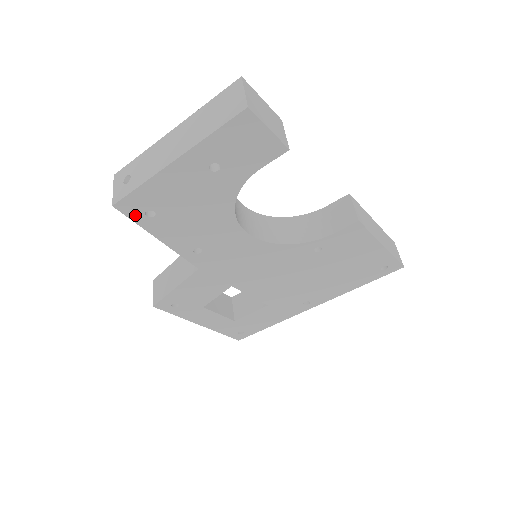
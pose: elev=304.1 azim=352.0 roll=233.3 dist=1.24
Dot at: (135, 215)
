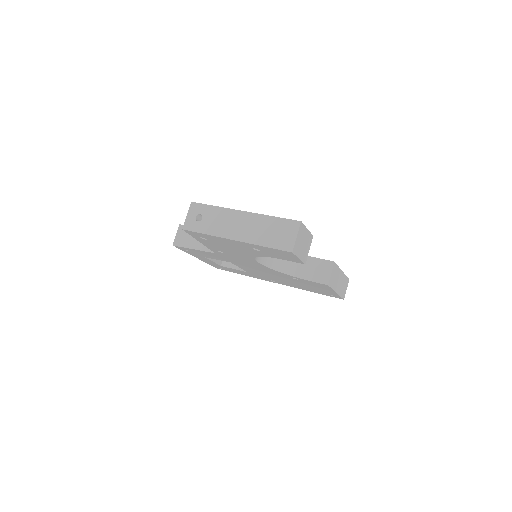
Dot at: (193, 235)
